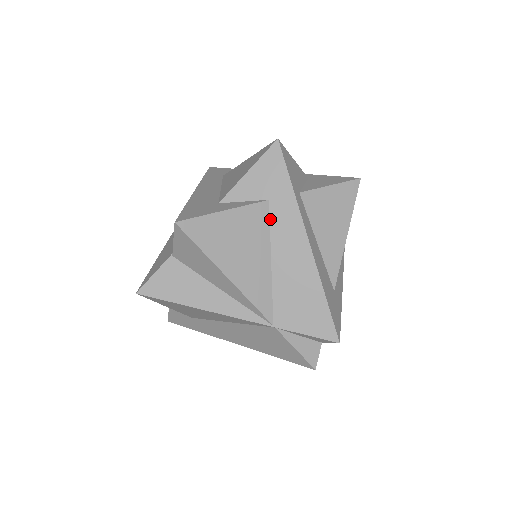
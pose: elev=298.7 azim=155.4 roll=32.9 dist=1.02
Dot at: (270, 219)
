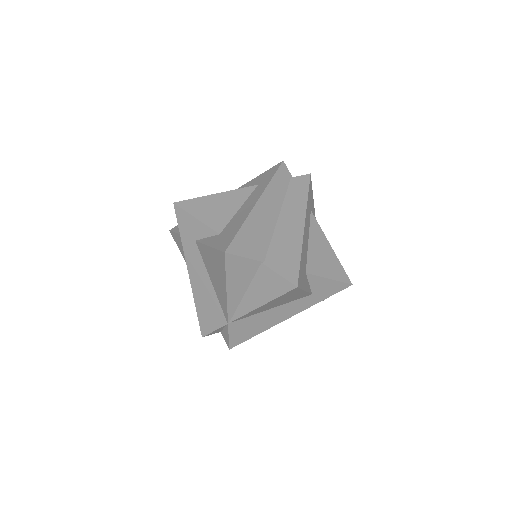
Dot at: (300, 299)
